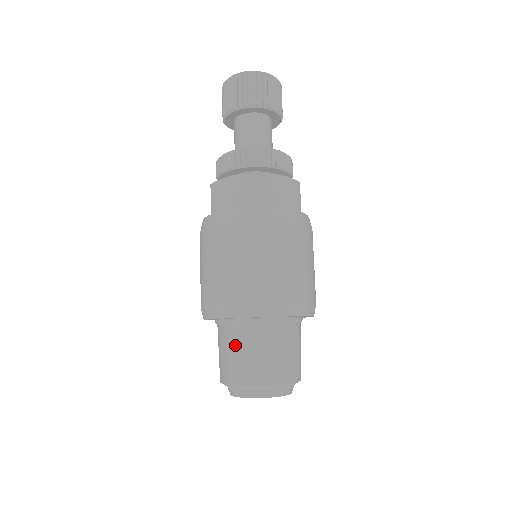
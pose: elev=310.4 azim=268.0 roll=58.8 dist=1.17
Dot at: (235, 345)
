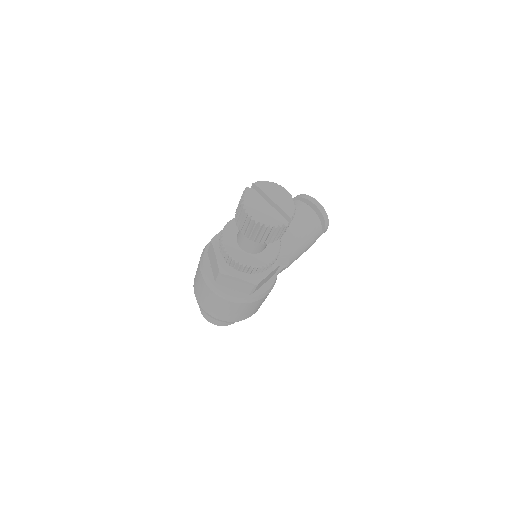
Dot at: occluded
